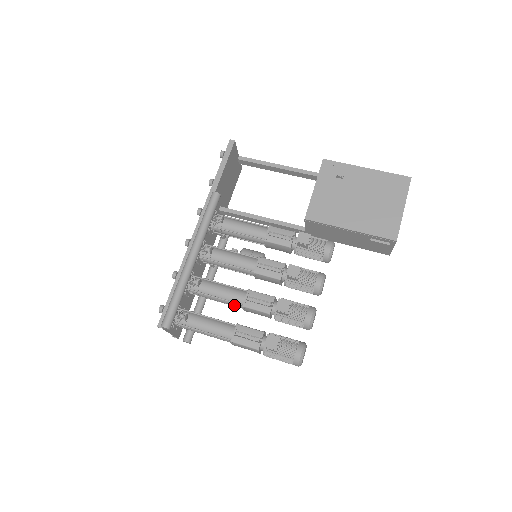
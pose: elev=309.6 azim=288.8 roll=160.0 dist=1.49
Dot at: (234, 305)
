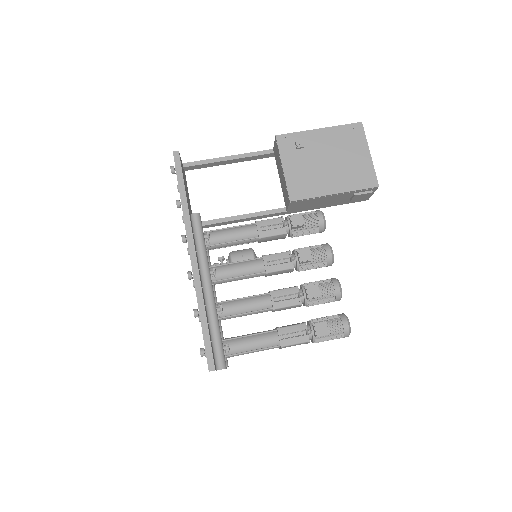
Dot at: (262, 312)
